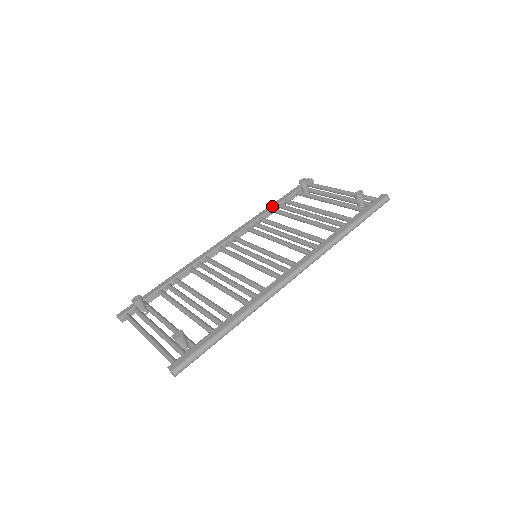
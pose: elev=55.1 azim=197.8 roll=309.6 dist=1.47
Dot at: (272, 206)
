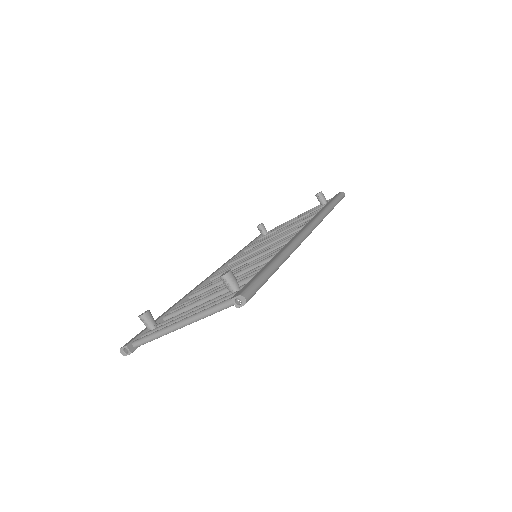
Dot at: (242, 249)
